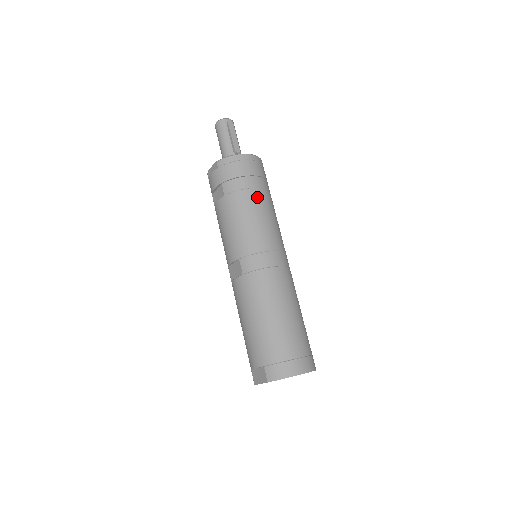
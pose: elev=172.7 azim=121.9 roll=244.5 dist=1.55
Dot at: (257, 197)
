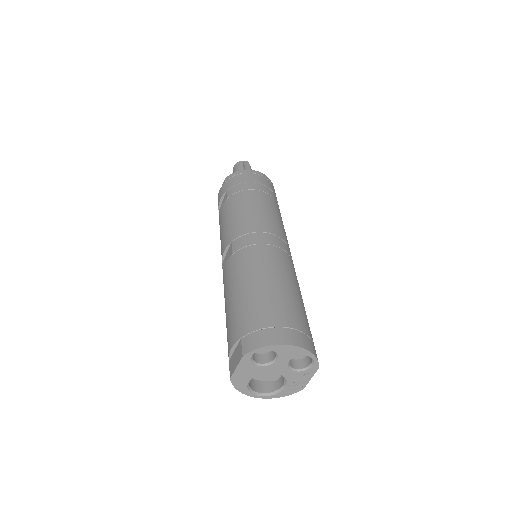
Dot at: (260, 196)
